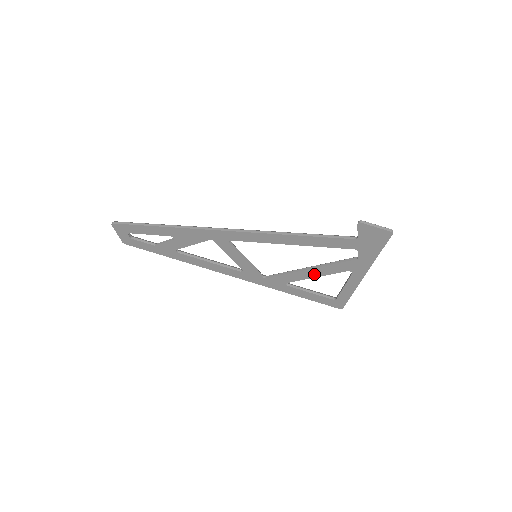
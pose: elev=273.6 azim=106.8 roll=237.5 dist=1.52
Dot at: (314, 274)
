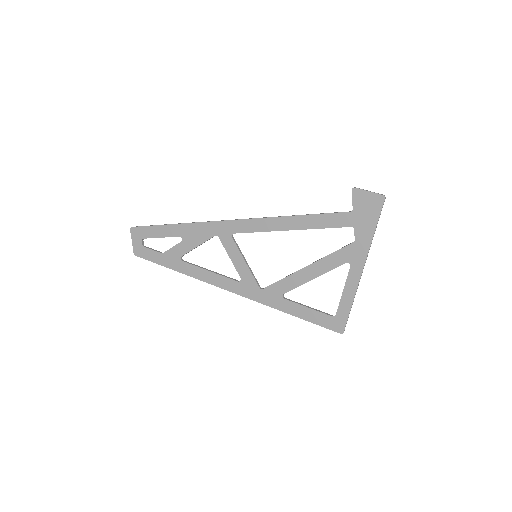
Dot at: (312, 274)
